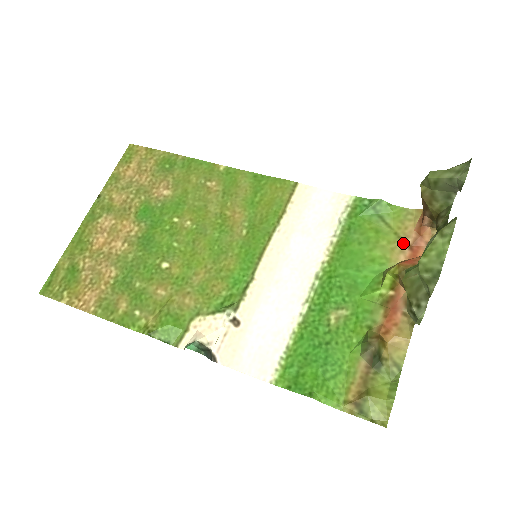
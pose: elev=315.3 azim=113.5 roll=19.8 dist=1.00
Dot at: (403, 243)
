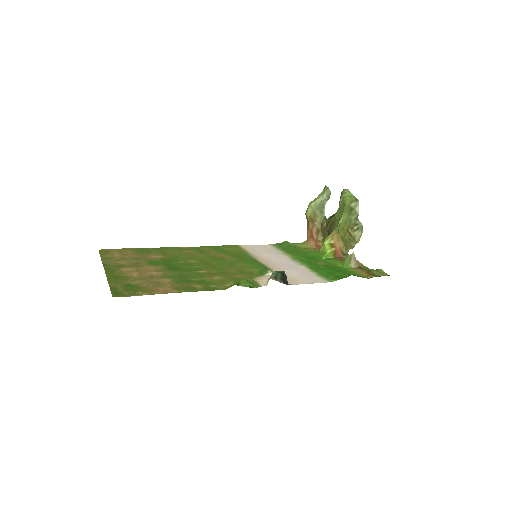
Dot at: (313, 248)
